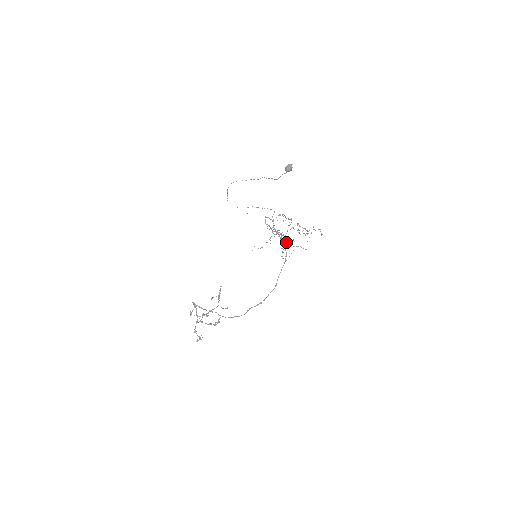
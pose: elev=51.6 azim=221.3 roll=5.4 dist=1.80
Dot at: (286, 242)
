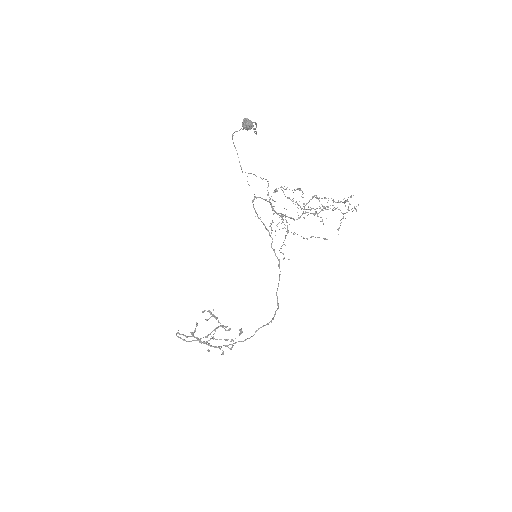
Dot at: (317, 215)
